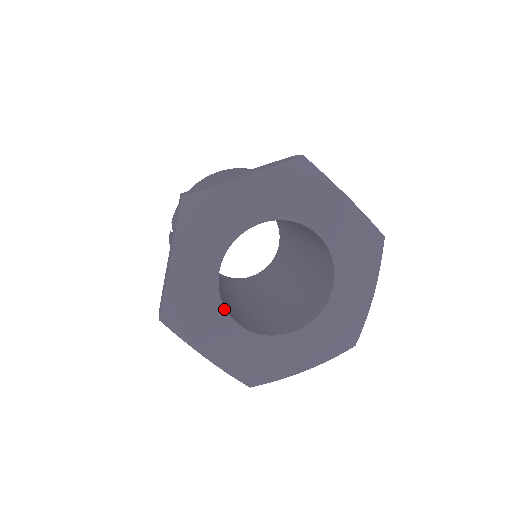
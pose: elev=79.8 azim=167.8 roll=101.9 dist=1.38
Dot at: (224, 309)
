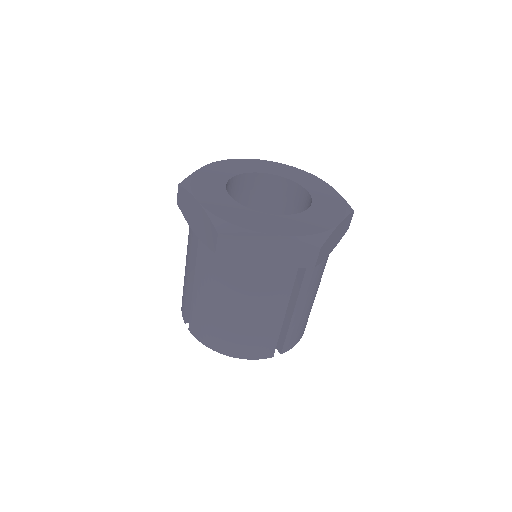
Dot at: (253, 211)
